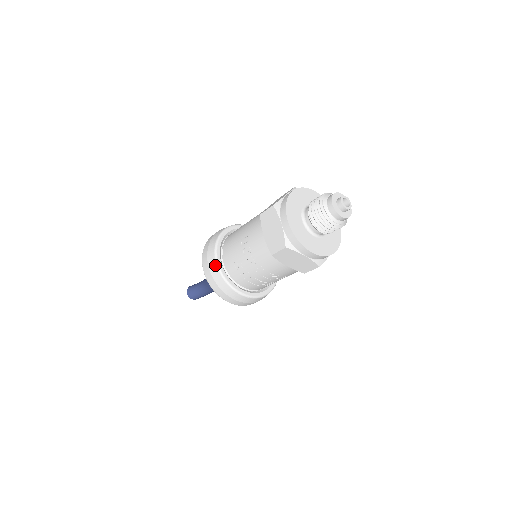
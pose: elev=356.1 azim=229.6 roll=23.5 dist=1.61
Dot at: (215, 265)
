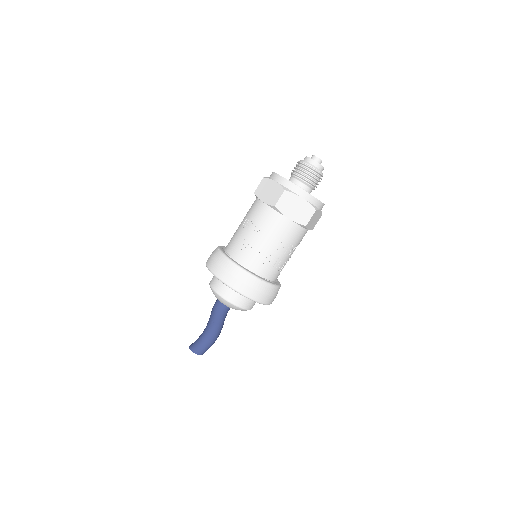
Dot at: (223, 257)
